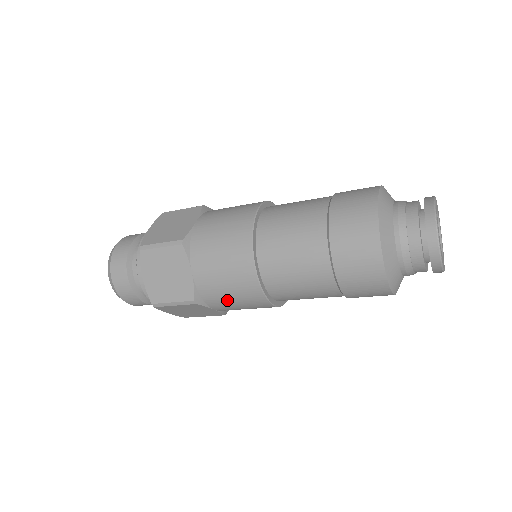
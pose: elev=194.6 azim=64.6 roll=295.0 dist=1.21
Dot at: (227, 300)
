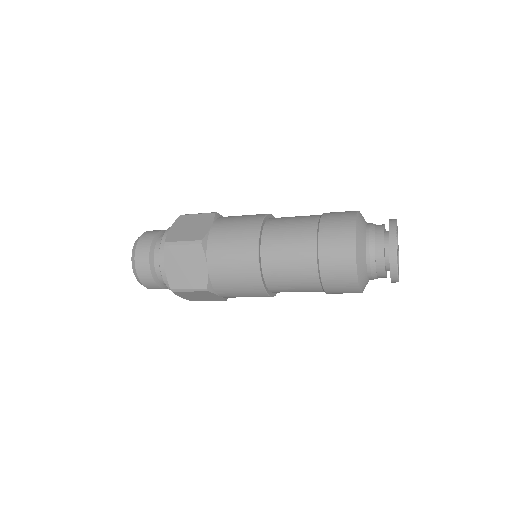
Dot at: occluded
